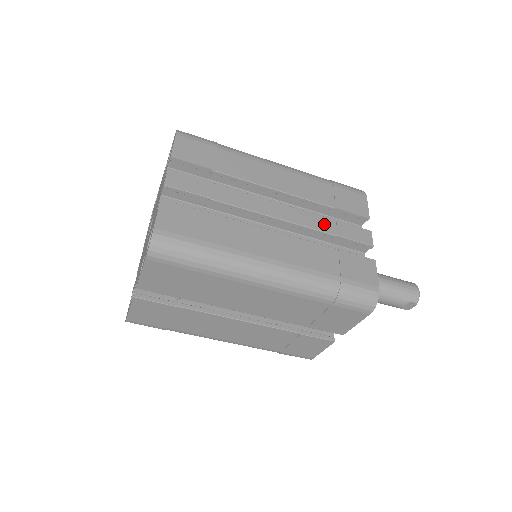
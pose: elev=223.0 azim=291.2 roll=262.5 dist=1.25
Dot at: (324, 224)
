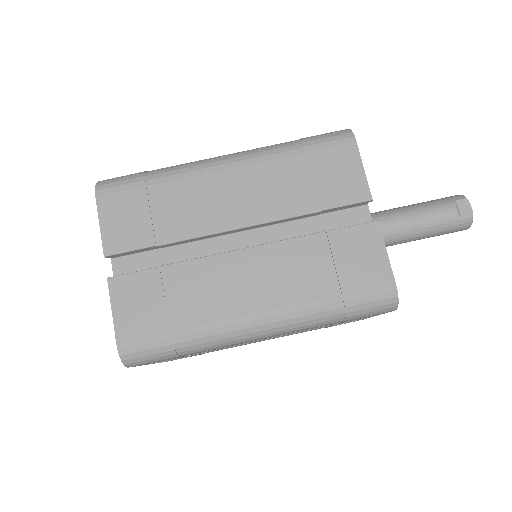
Dot at: occluded
